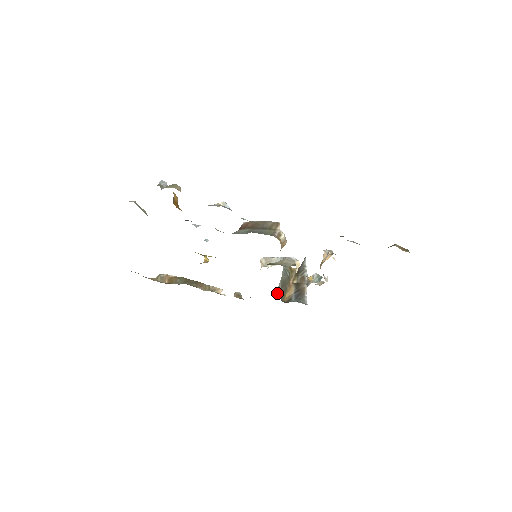
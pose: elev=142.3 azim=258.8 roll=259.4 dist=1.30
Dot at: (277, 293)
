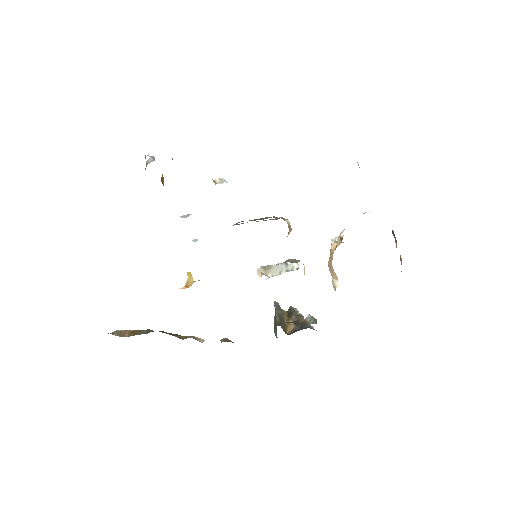
Dot at: (278, 324)
